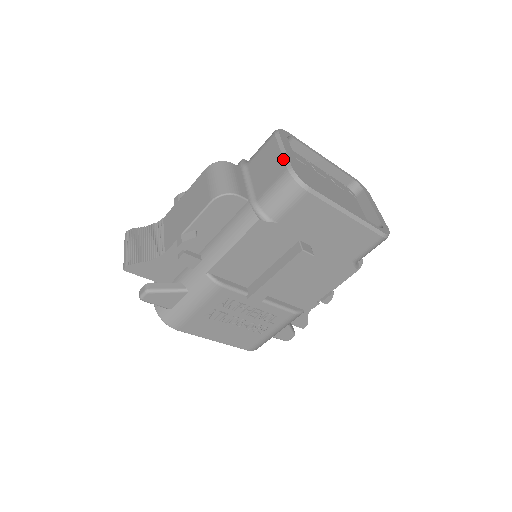
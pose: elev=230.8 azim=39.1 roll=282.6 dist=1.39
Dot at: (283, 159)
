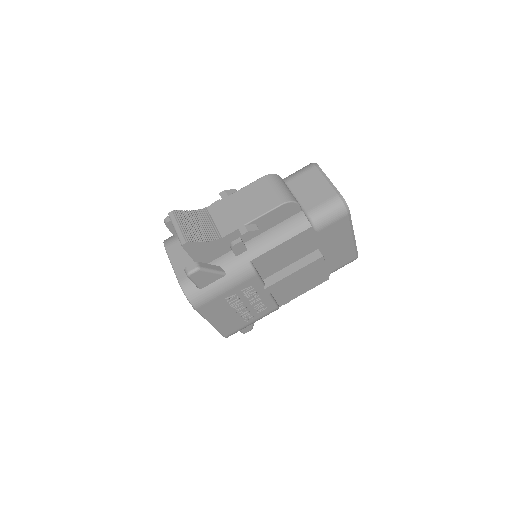
Dot at: (332, 187)
